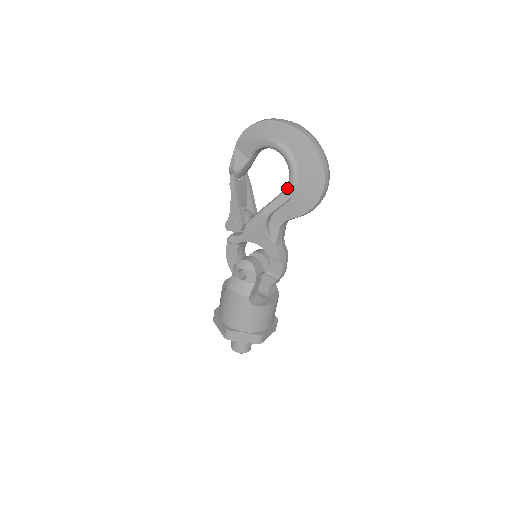
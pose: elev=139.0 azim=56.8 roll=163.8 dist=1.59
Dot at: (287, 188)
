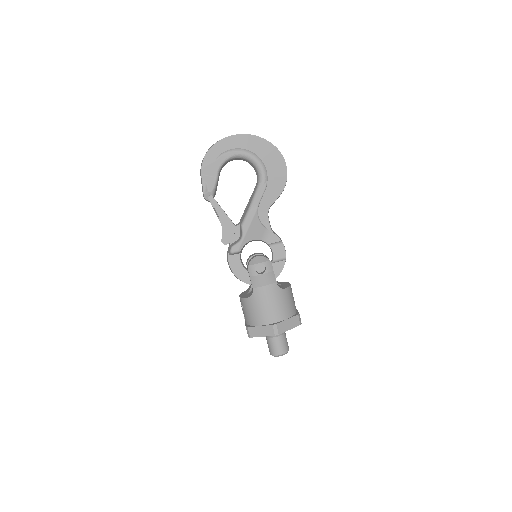
Dot at: (261, 179)
